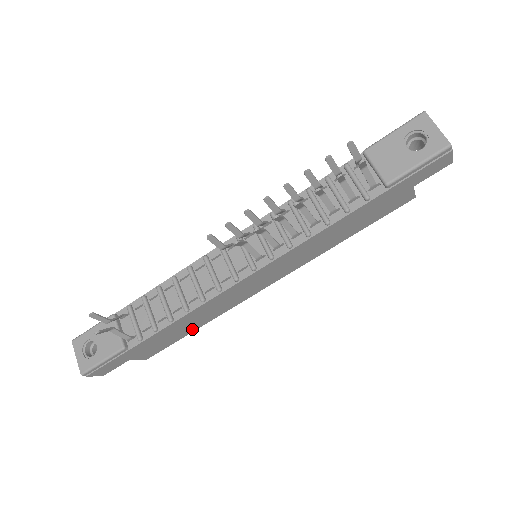
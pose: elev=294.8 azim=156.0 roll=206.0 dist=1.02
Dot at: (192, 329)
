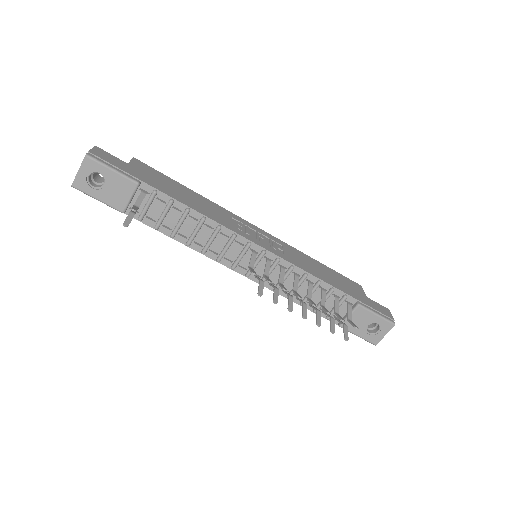
Dot at: occluded
